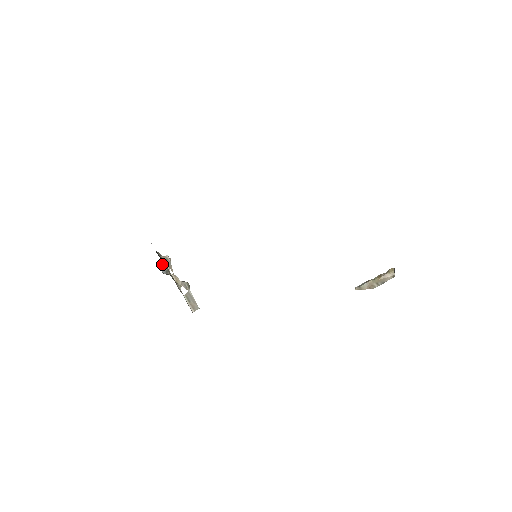
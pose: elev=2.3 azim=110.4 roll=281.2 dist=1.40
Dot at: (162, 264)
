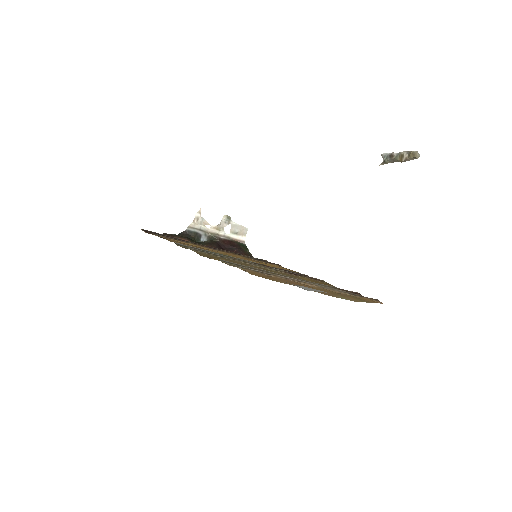
Dot at: (198, 236)
